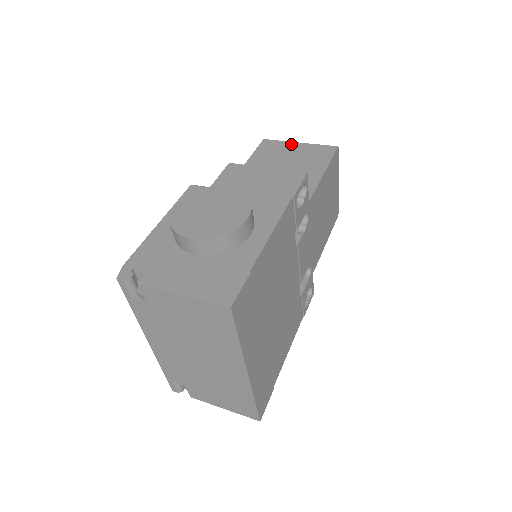
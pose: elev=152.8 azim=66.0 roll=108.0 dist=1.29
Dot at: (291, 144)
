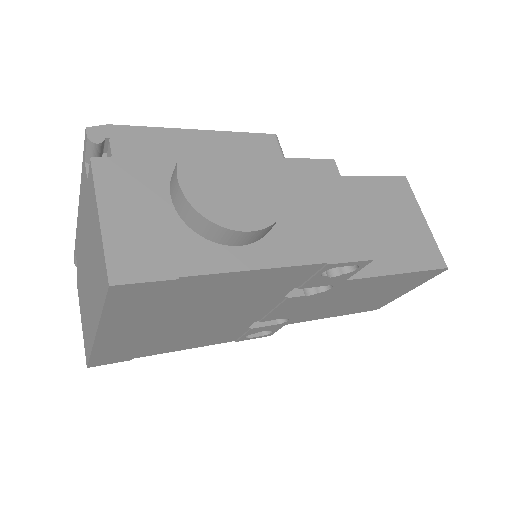
Dot at: (418, 212)
